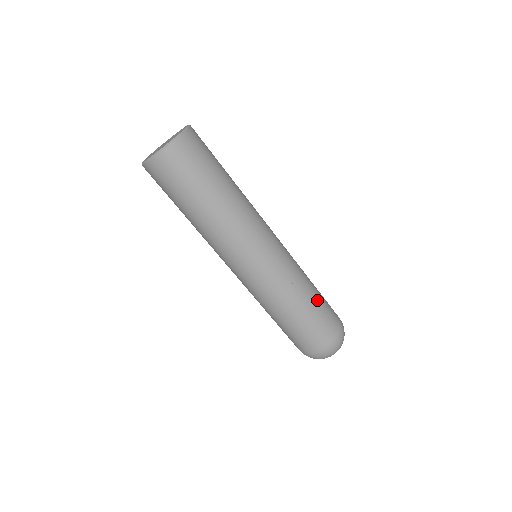
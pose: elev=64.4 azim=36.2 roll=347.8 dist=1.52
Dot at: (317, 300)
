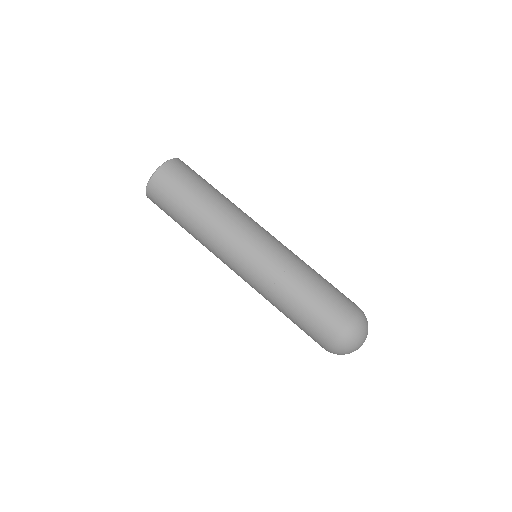
Dot at: (325, 279)
